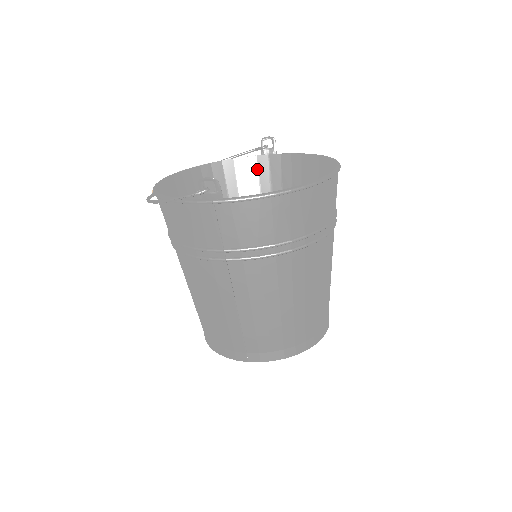
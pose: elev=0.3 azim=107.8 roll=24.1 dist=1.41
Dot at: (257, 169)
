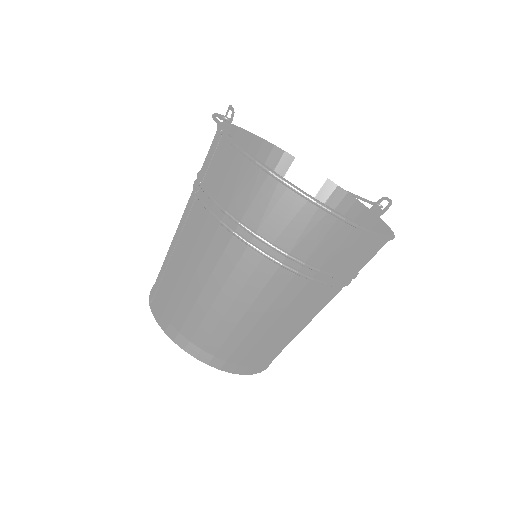
Dot at: (355, 217)
